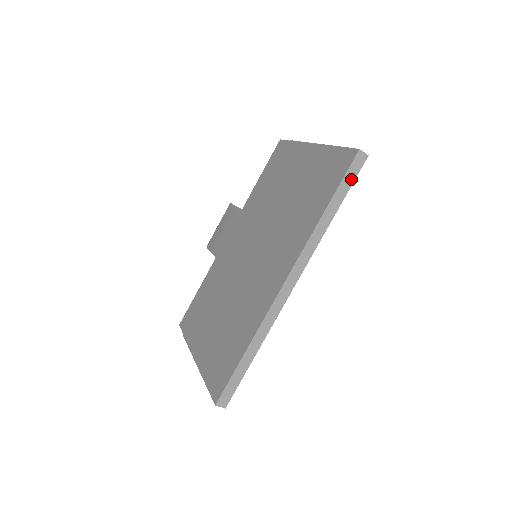
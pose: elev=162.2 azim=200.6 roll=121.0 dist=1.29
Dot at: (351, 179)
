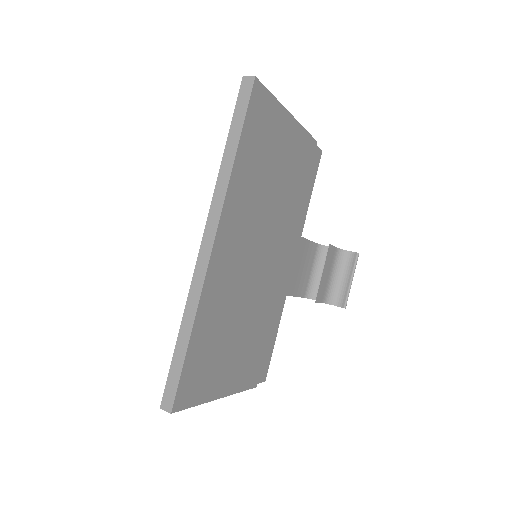
Dot at: (243, 108)
